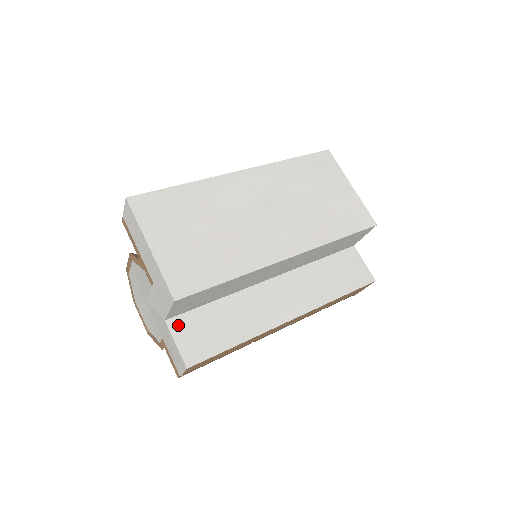
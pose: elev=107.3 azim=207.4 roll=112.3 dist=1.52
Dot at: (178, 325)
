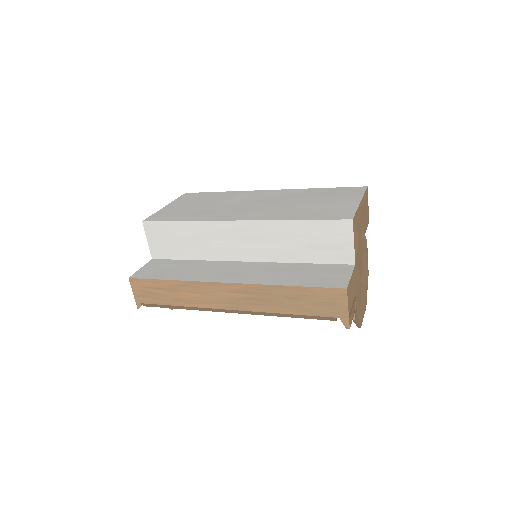
Dot at: (155, 262)
